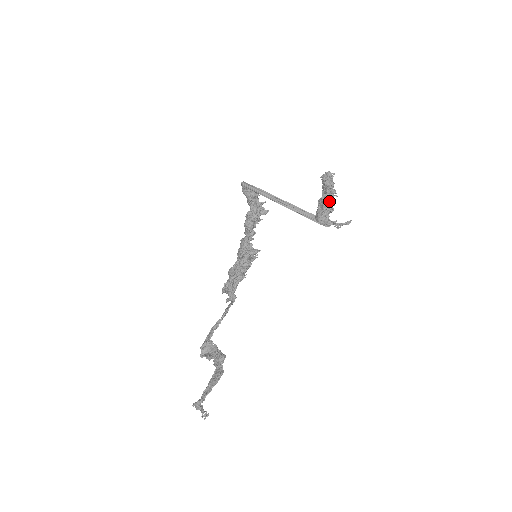
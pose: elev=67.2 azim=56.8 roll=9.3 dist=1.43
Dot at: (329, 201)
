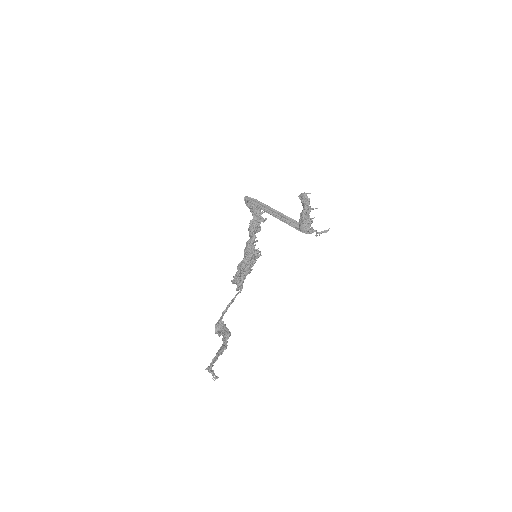
Dot at: (307, 215)
